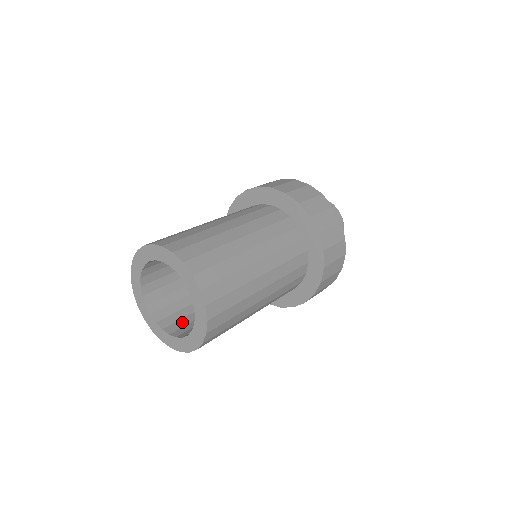
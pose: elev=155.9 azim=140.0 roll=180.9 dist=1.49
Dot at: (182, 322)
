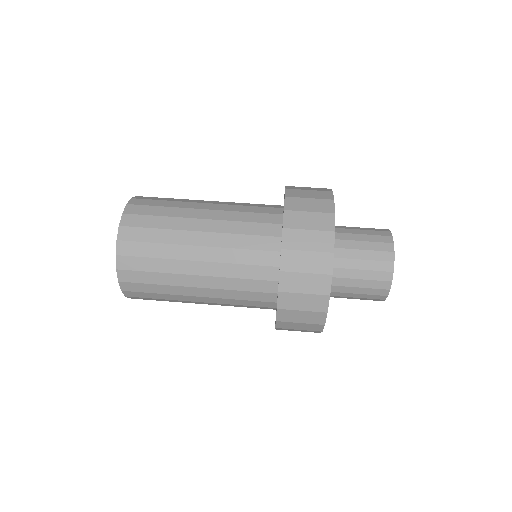
Dot at: occluded
